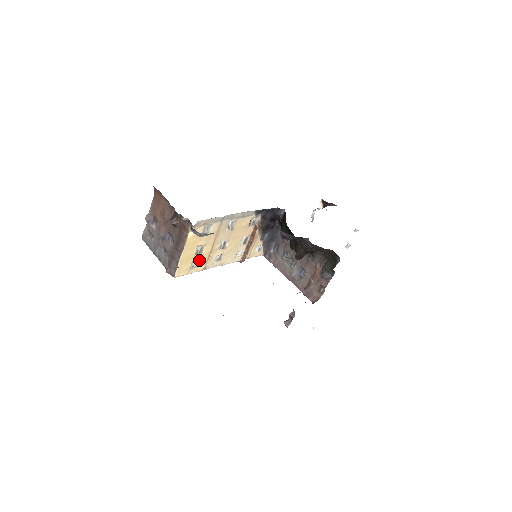
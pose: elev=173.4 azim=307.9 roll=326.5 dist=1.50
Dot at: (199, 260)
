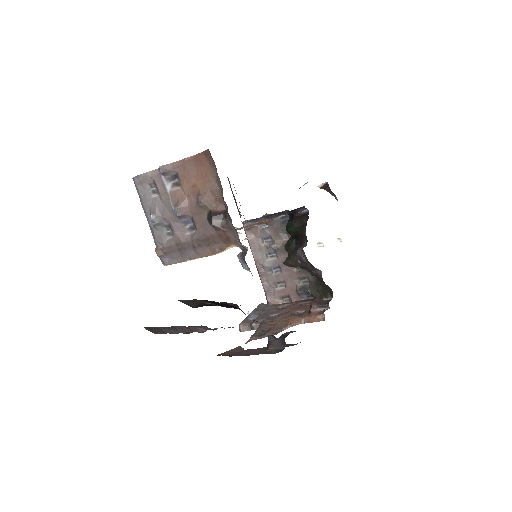
Dot at: occluded
